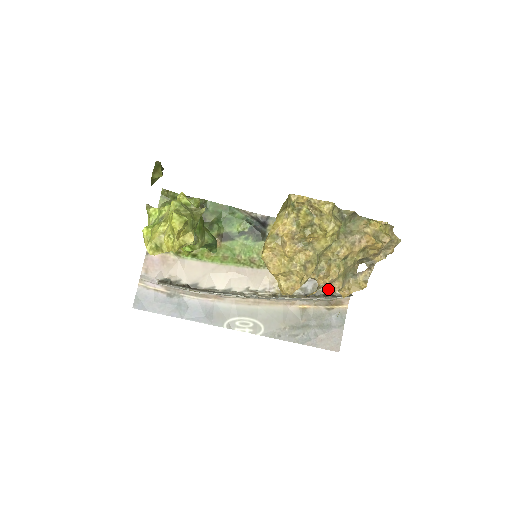
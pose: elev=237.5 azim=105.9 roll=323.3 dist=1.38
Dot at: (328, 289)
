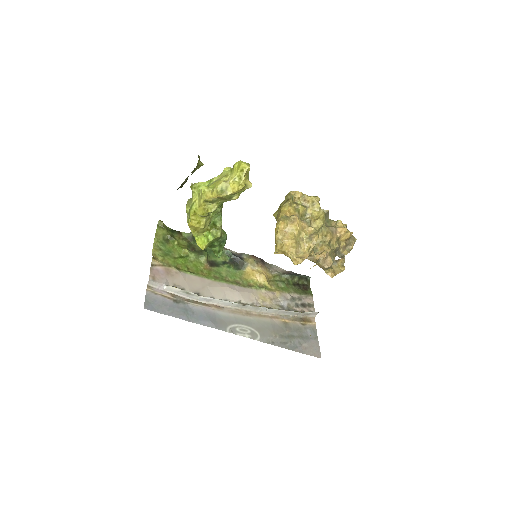
Dot at: (323, 264)
